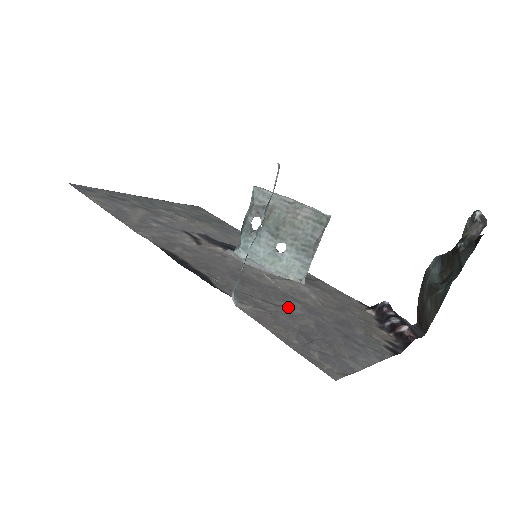
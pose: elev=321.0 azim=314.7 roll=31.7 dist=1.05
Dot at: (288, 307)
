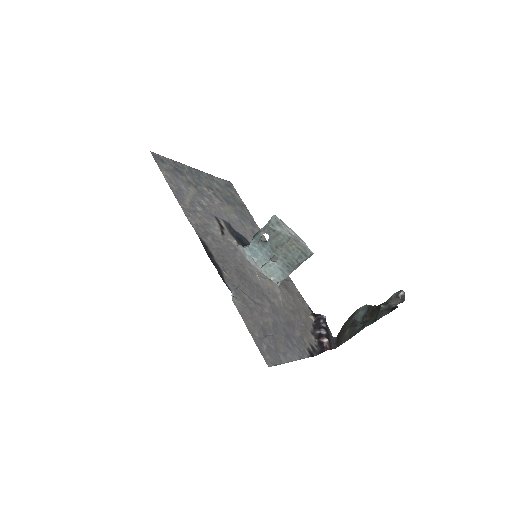
Dot at: (262, 305)
